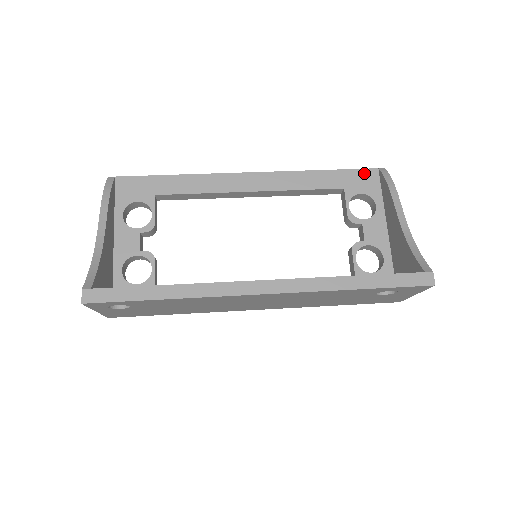
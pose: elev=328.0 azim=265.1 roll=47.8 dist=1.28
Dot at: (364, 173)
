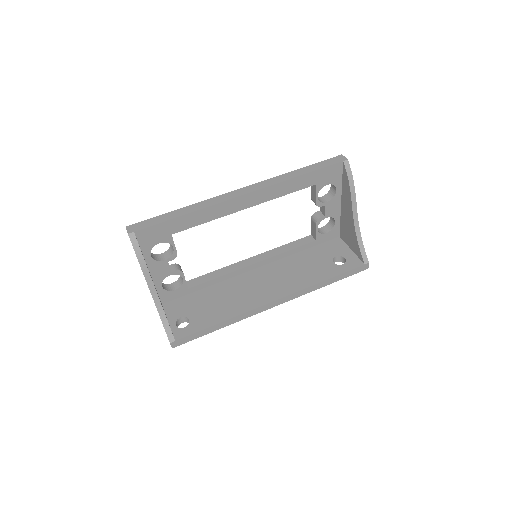
Dot at: (332, 168)
